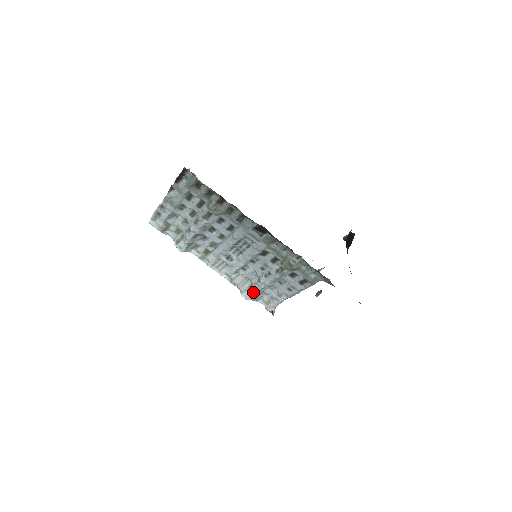
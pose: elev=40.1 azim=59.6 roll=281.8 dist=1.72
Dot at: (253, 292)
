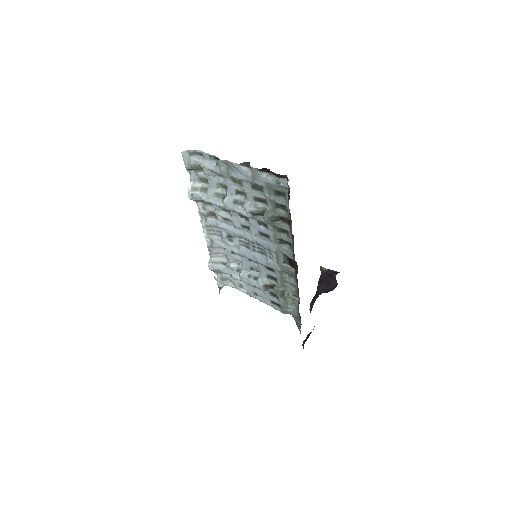
Dot at: (221, 269)
